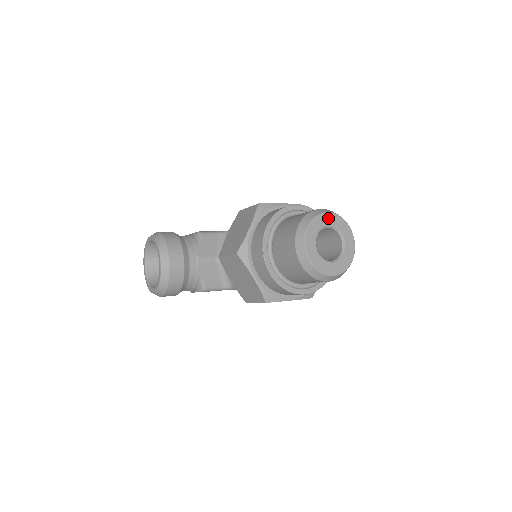
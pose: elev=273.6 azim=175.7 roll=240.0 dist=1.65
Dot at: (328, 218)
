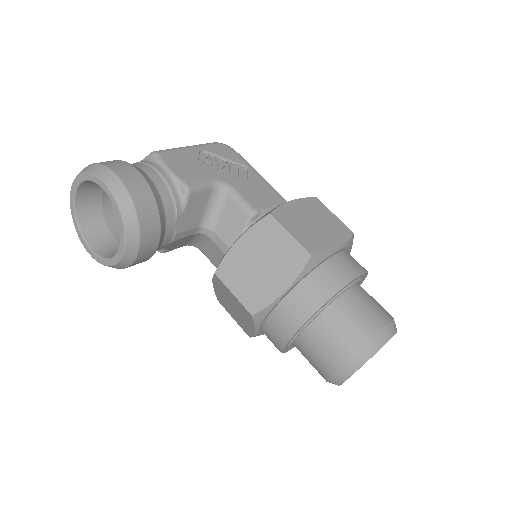
Dot at: occluded
